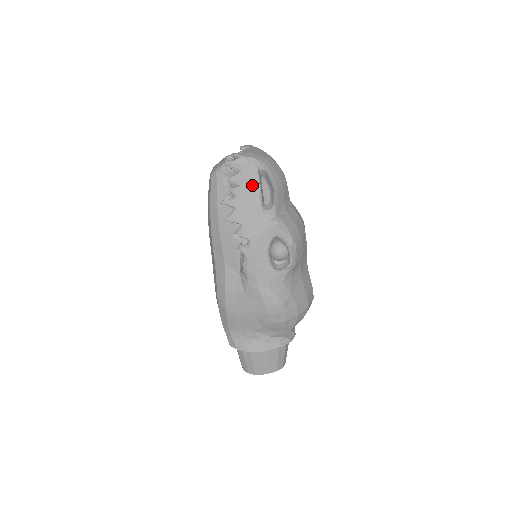
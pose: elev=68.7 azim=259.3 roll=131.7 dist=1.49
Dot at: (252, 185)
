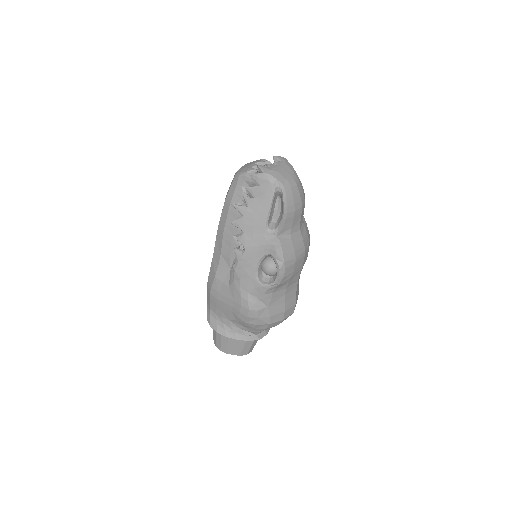
Dot at: (264, 202)
